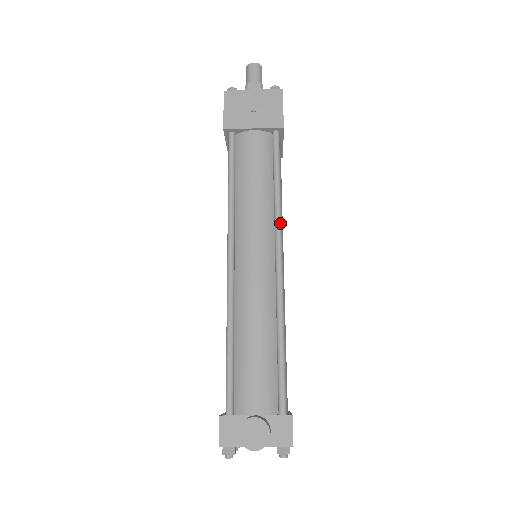
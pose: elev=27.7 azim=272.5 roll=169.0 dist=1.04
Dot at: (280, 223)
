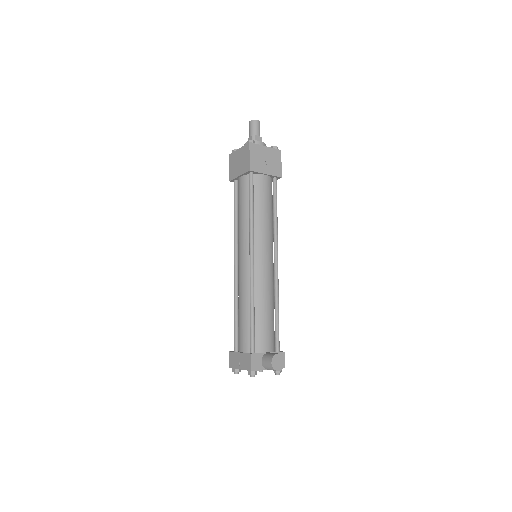
Dot at: occluded
